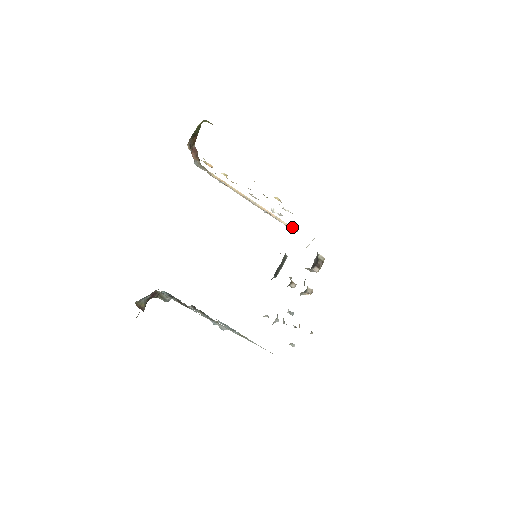
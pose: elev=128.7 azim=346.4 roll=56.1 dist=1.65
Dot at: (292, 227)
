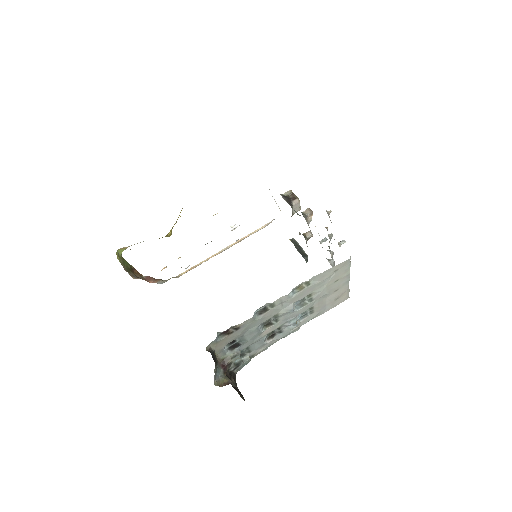
Dot at: (268, 223)
